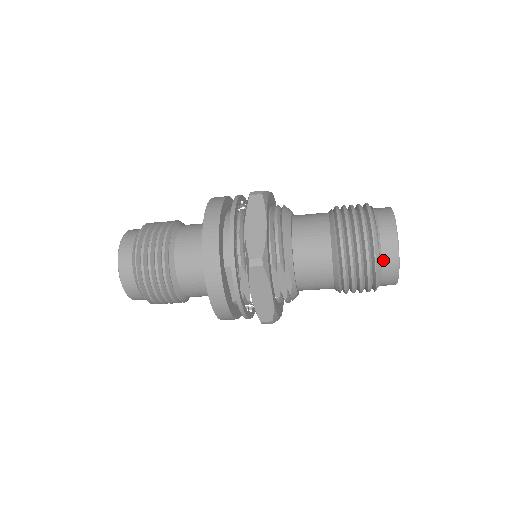
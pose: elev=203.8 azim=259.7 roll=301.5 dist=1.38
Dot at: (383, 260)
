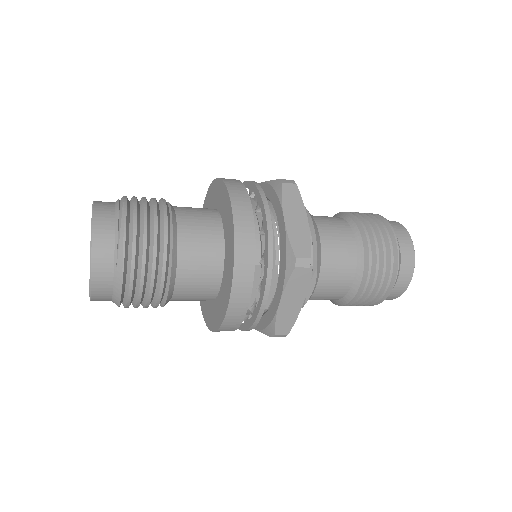
Dot at: (400, 273)
